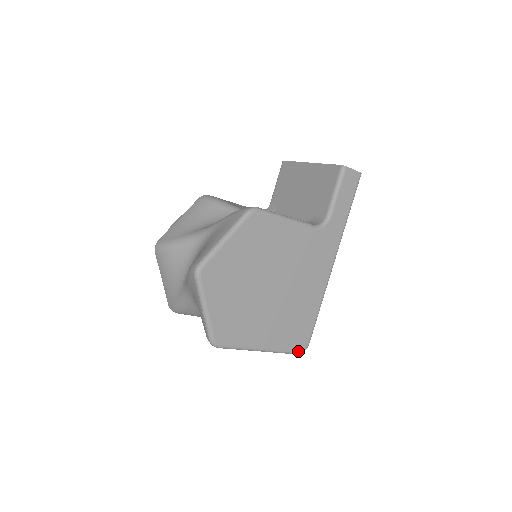
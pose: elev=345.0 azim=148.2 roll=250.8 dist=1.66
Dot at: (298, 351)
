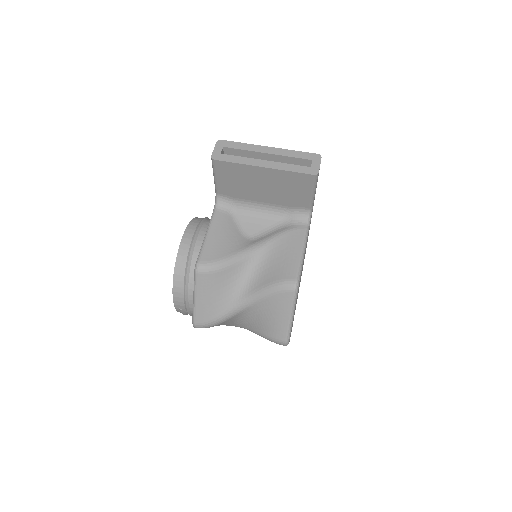
Dot at: occluded
